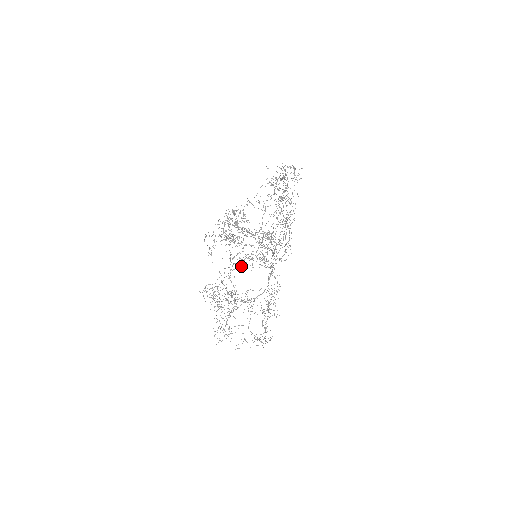
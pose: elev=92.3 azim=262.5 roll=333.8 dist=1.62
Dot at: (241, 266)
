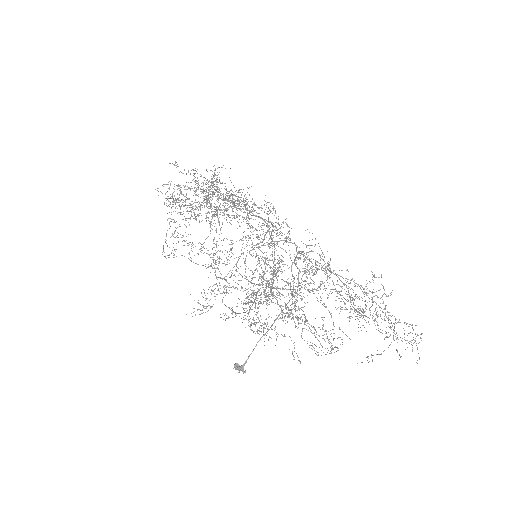
Dot at: occluded
